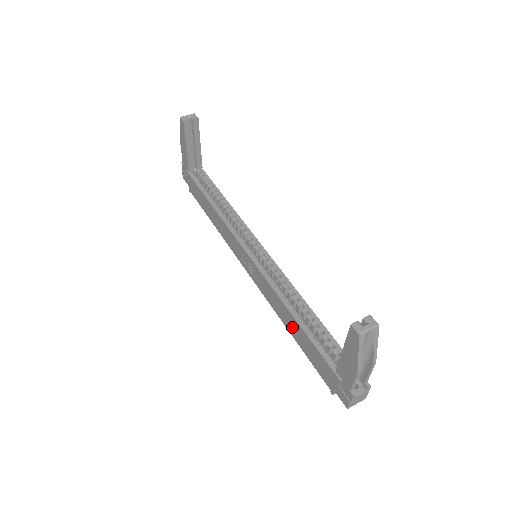
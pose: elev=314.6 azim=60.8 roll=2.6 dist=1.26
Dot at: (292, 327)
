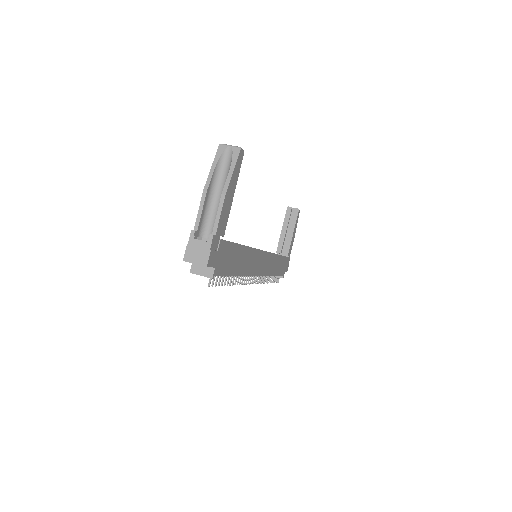
Dot at: occluded
